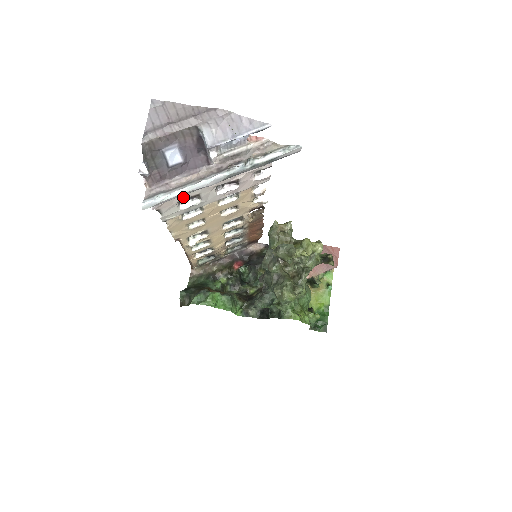
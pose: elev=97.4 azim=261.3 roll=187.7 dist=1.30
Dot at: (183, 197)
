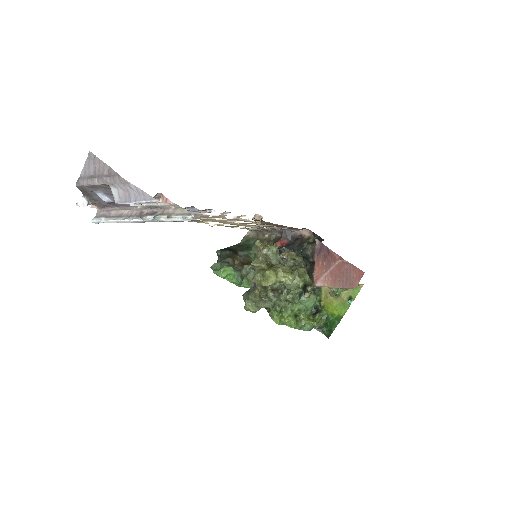
Dot at: occluded
